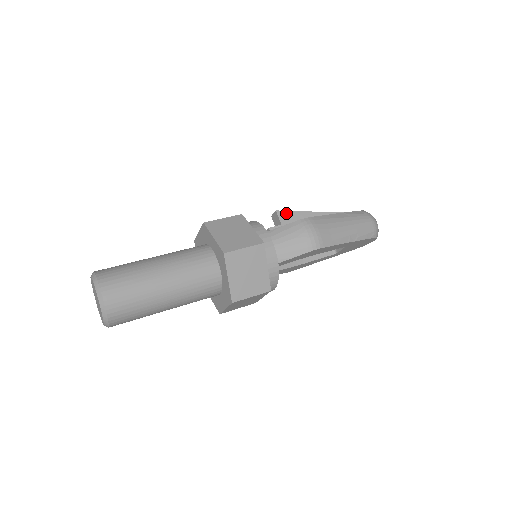
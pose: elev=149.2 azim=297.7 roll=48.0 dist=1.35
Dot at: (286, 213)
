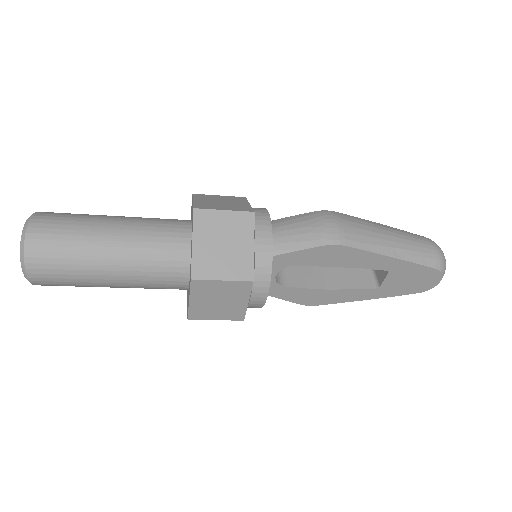
Dot at: occluded
